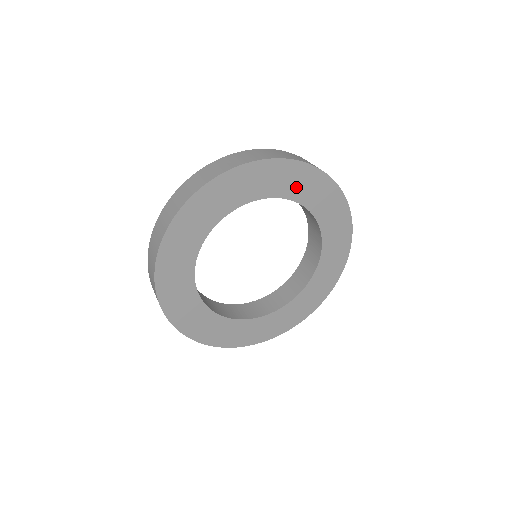
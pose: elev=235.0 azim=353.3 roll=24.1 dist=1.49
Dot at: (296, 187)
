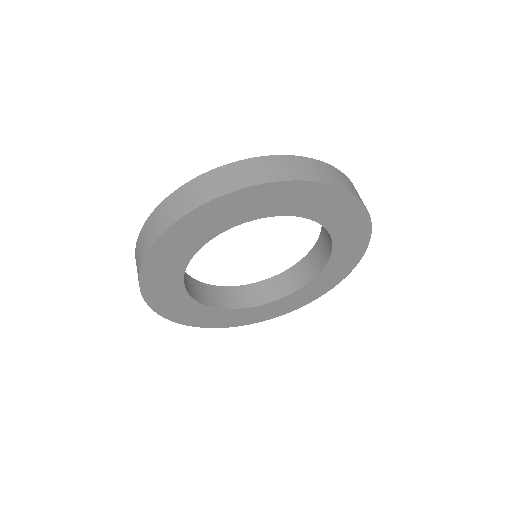
Dot at: (285, 204)
